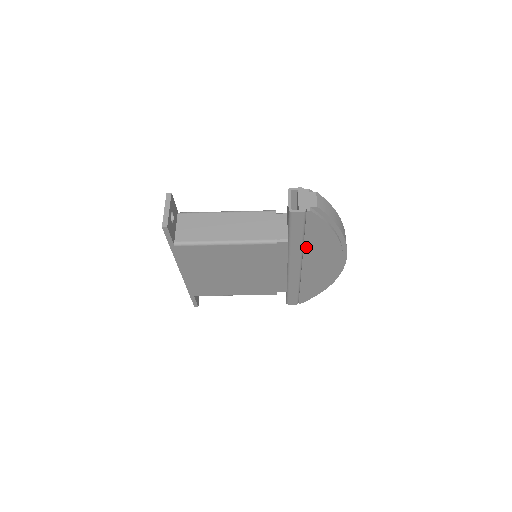
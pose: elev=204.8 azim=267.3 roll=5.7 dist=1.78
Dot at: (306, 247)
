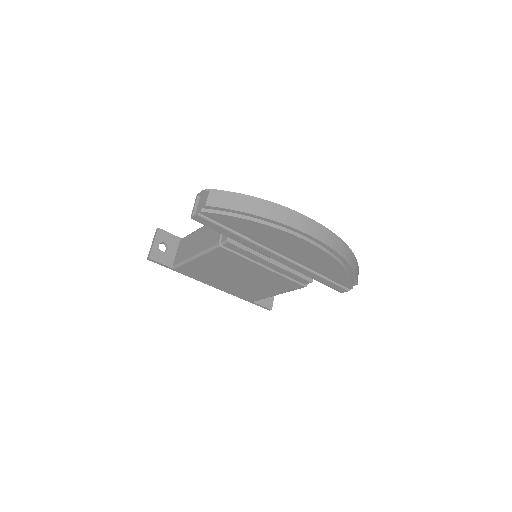
Dot at: (256, 240)
